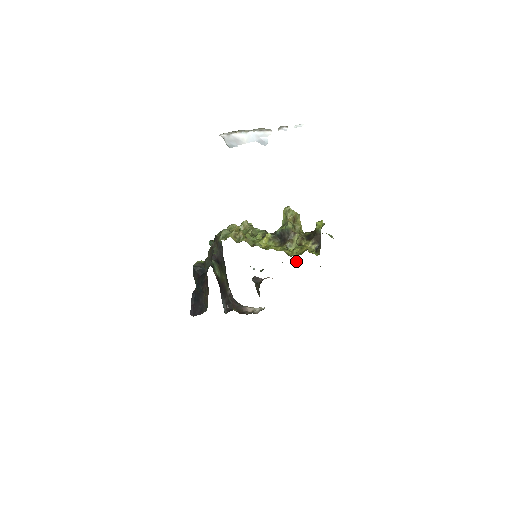
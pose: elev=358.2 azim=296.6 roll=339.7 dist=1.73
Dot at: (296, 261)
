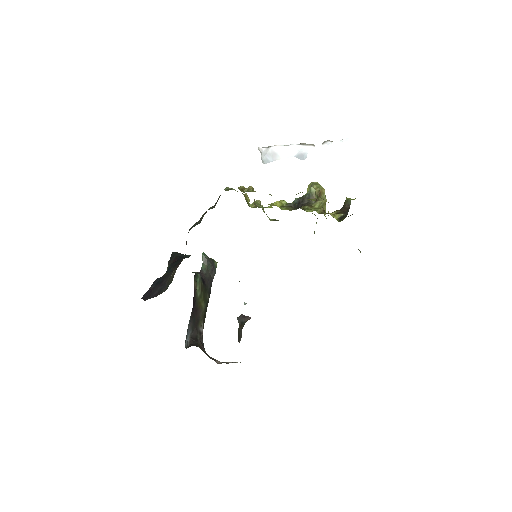
Dot at: occluded
